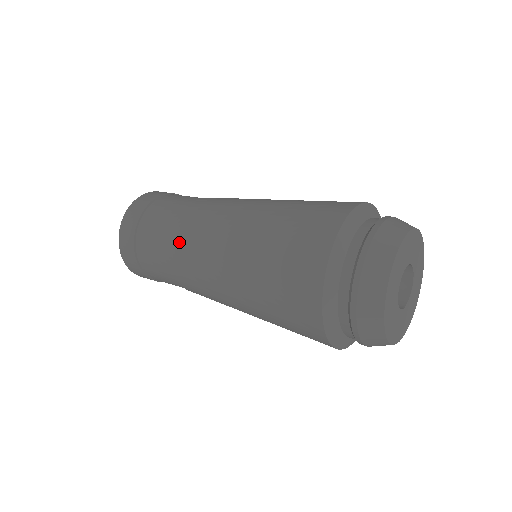
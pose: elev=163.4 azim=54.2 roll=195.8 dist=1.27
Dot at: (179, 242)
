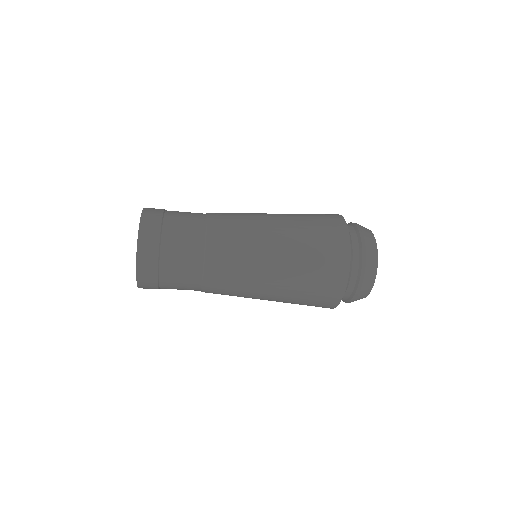
Dot at: (217, 236)
